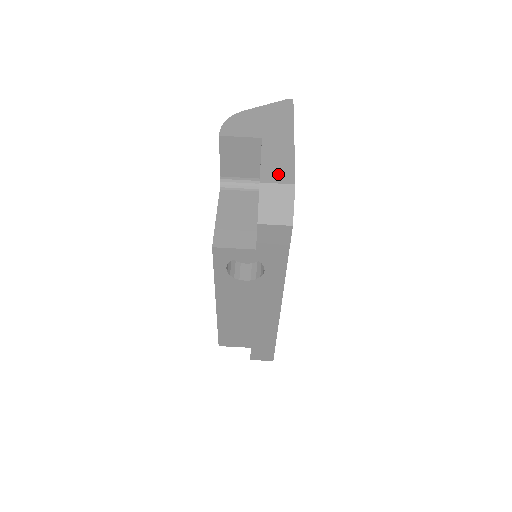
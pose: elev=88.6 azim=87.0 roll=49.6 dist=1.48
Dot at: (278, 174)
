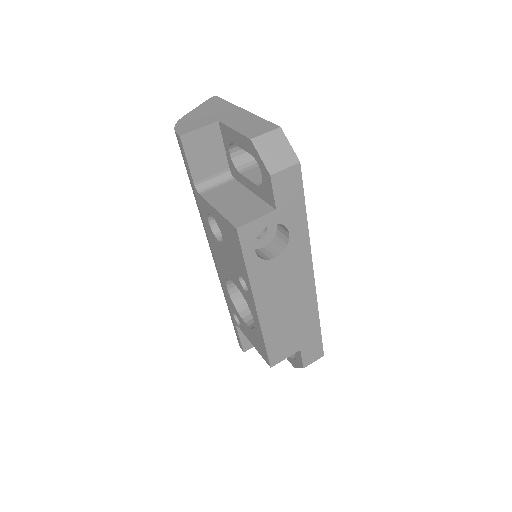
Dot at: (259, 129)
